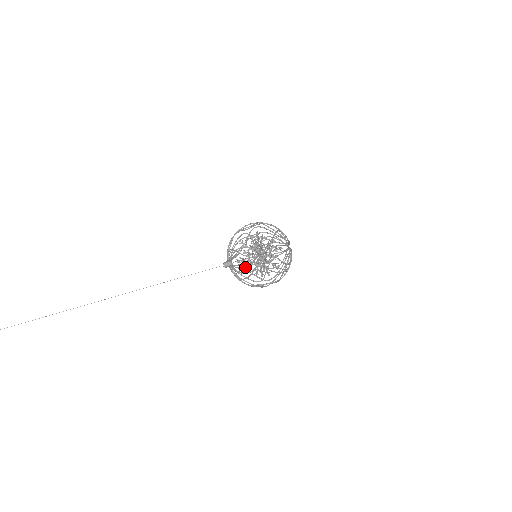
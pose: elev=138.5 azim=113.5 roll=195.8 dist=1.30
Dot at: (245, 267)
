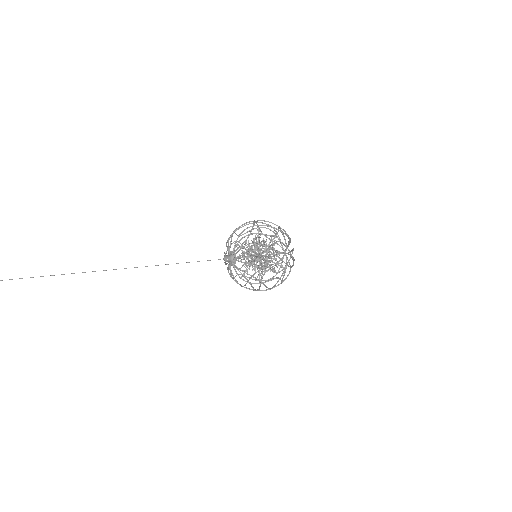
Dot at: occluded
